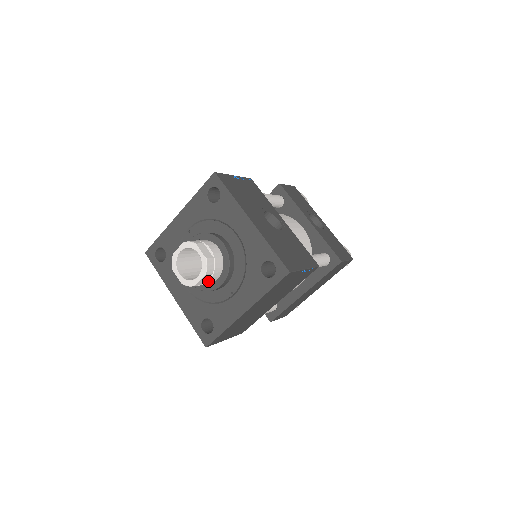
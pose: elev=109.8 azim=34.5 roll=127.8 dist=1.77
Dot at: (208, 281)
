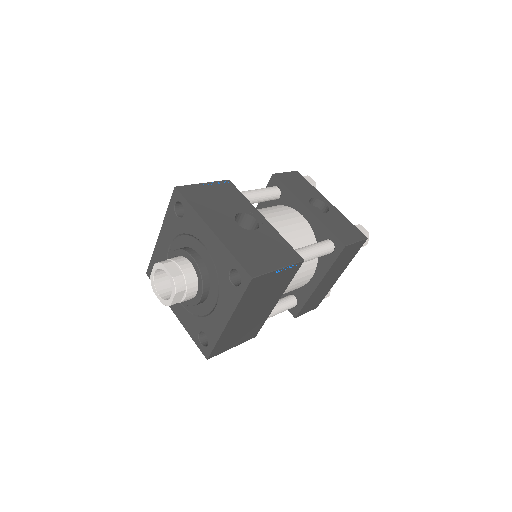
Dot at: (185, 298)
